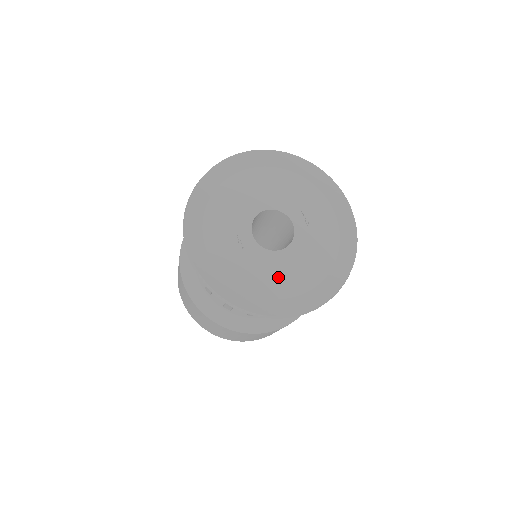
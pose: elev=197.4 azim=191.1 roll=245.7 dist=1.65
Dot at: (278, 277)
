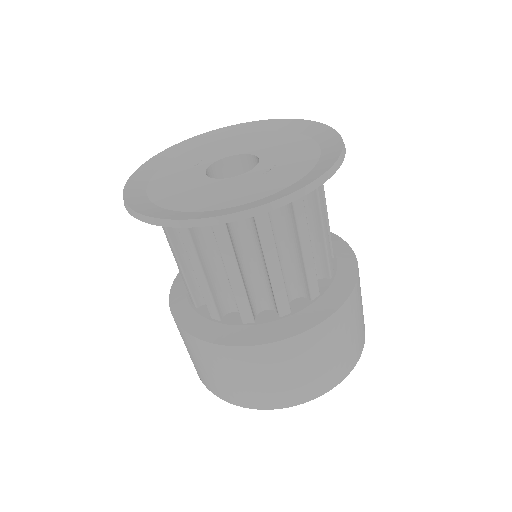
Dot at: (180, 192)
